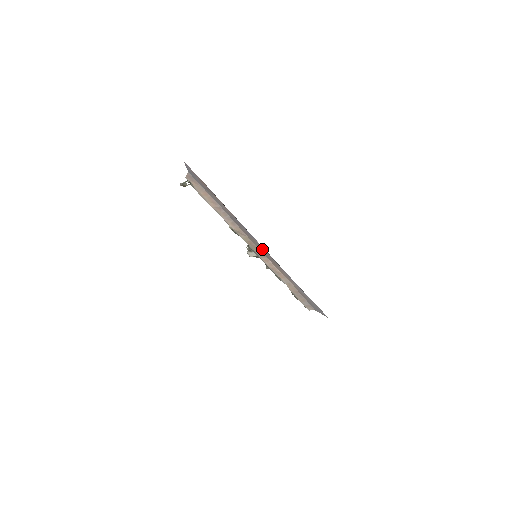
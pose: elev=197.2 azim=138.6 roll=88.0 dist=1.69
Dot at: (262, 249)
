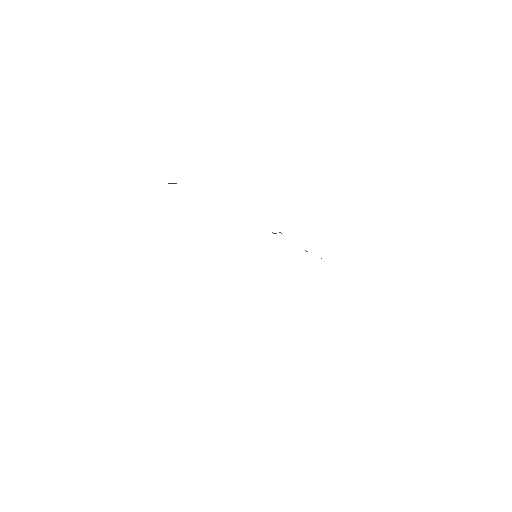
Dot at: occluded
